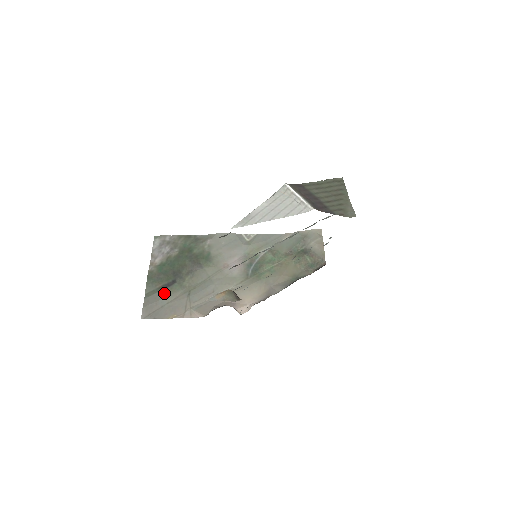
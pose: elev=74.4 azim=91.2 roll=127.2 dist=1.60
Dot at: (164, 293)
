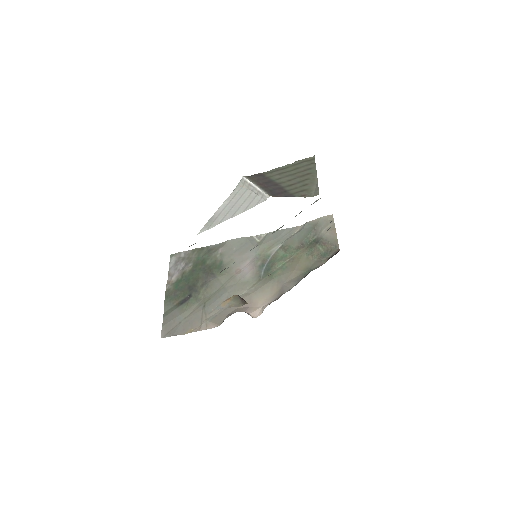
Dot at: (181, 309)
